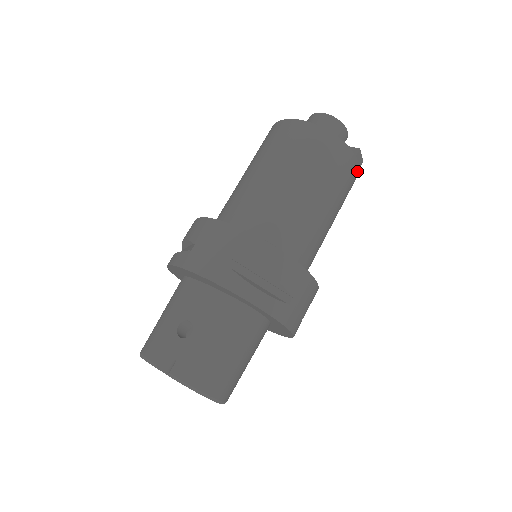
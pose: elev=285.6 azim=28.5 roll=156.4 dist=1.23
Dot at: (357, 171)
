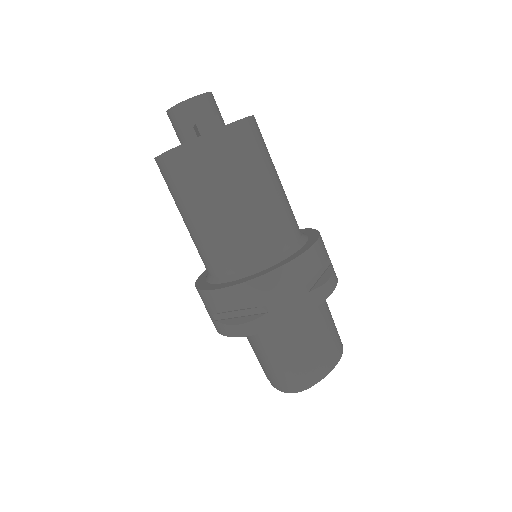
Dot at: (221, 133)
